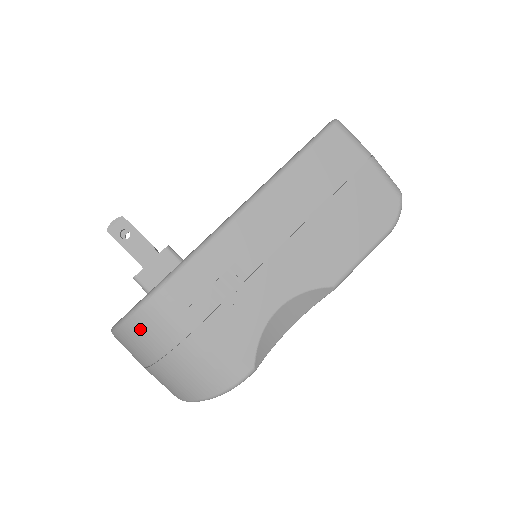
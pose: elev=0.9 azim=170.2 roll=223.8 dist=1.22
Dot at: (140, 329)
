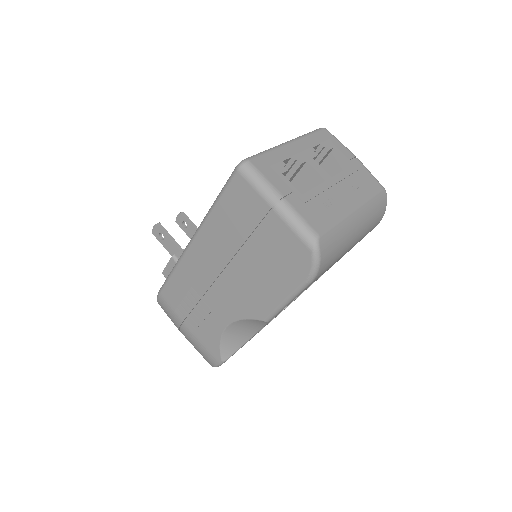
Dot at: occluded
